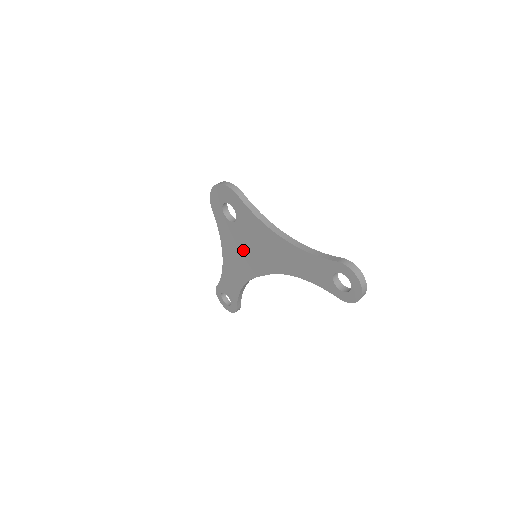
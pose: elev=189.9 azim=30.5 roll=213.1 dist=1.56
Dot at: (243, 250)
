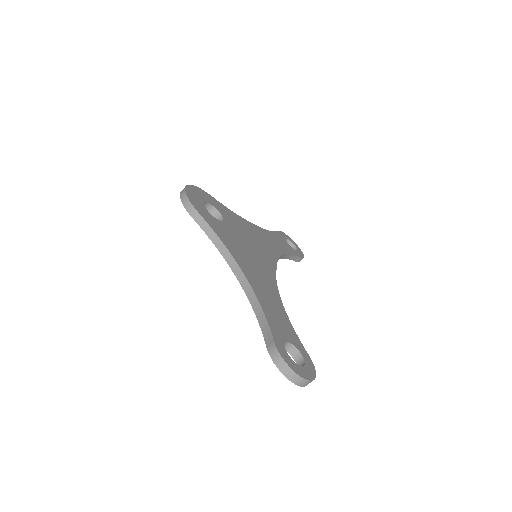
Dot at: occluded
